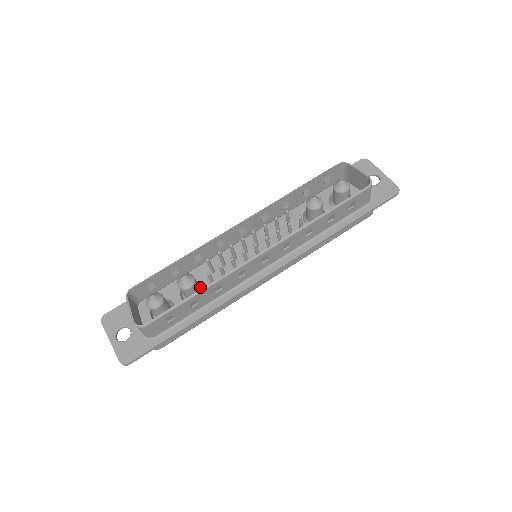
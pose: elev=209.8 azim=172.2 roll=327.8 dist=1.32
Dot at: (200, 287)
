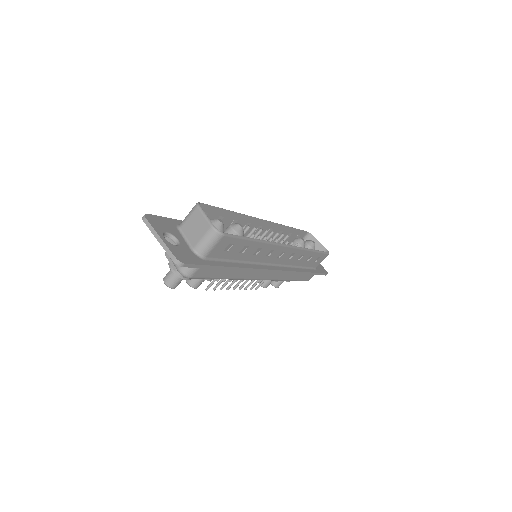
Dot at: occluded
